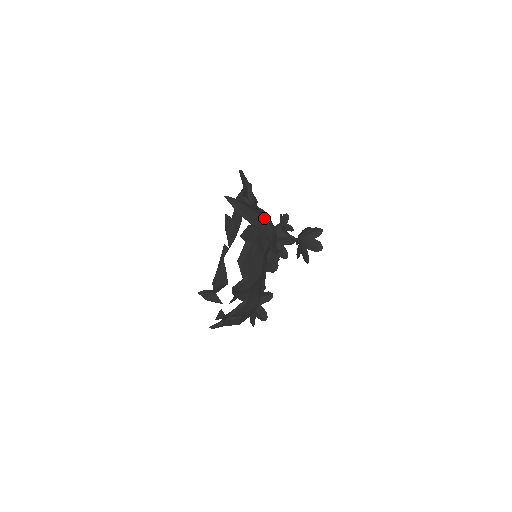
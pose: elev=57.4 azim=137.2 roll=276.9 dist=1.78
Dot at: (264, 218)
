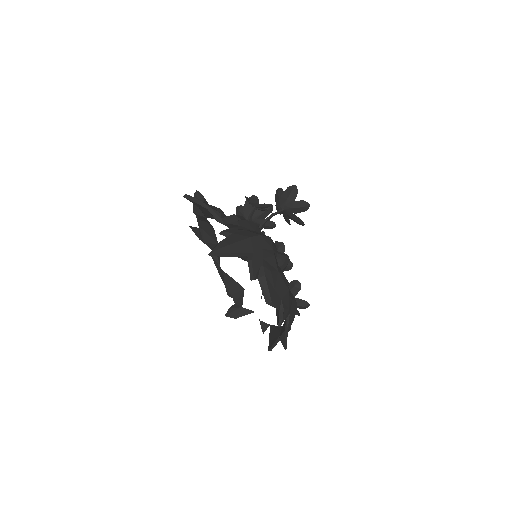
Dot at: (252, 237)
